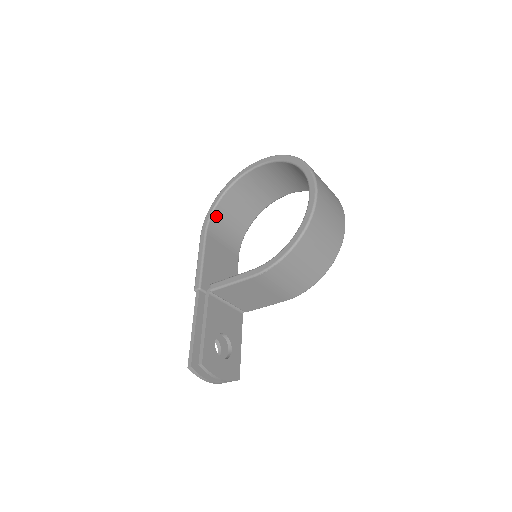
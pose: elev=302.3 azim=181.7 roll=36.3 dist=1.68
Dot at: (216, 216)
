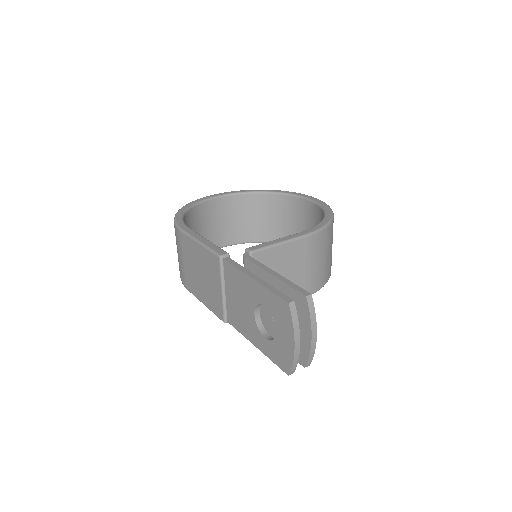
Dot at: occluded
